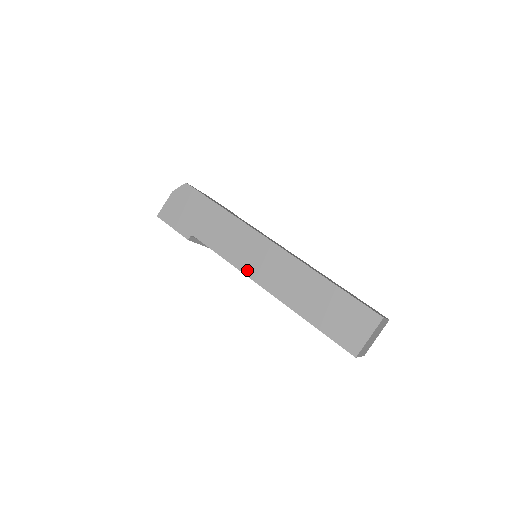
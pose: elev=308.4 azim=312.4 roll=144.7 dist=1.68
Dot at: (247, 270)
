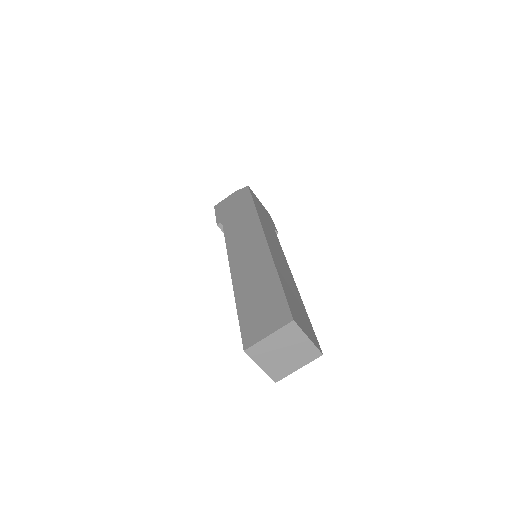
Dot at: (232, 254)
